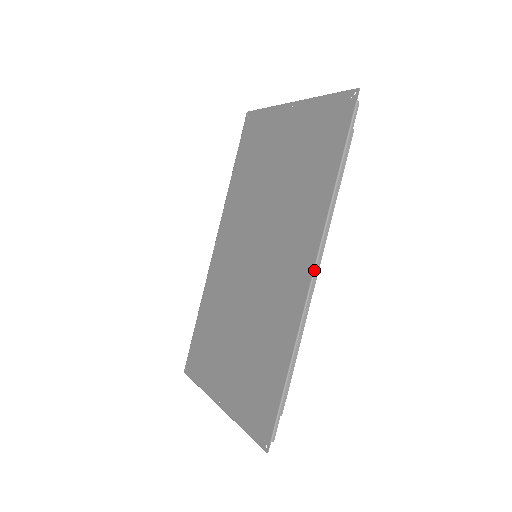
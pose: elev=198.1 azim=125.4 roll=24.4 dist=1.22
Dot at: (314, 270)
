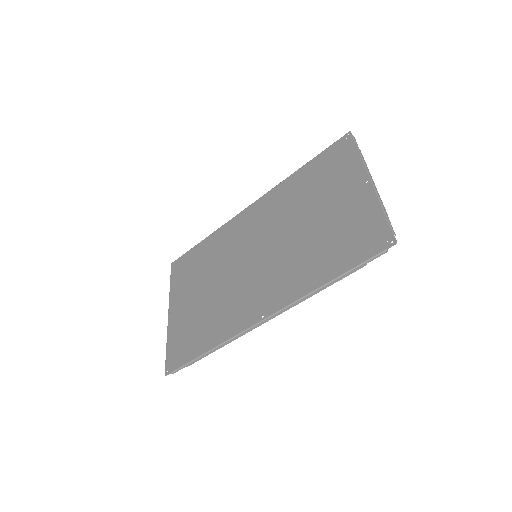
Dot at: (265, 319)
